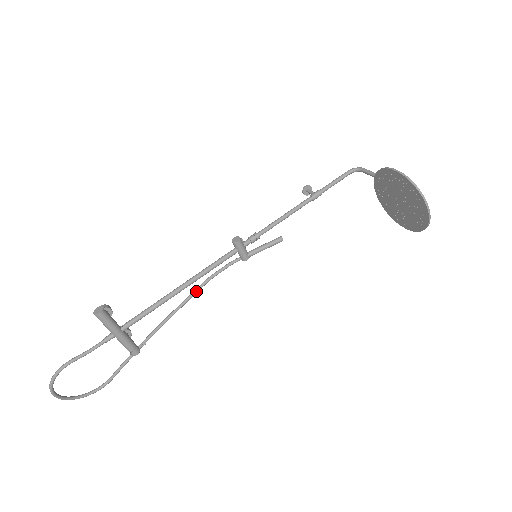
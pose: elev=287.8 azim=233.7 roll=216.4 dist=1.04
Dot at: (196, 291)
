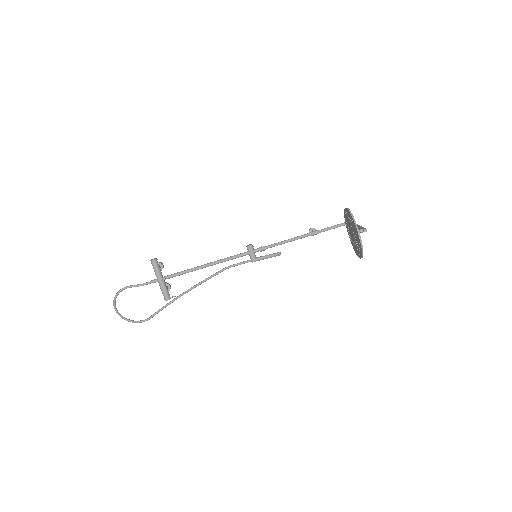
Dot at: (216, 273)
